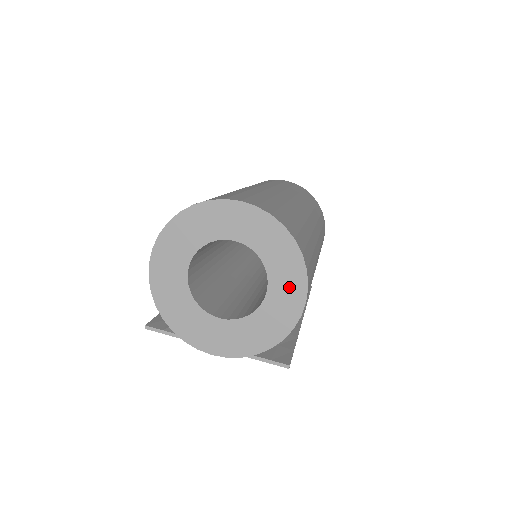
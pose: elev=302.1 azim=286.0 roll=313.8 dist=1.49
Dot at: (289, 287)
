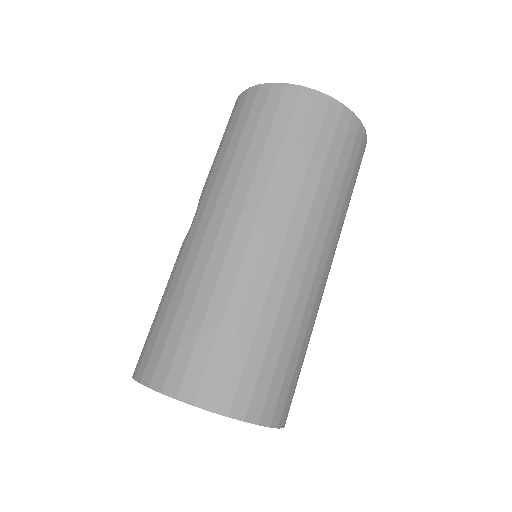
Dot at: occluded
